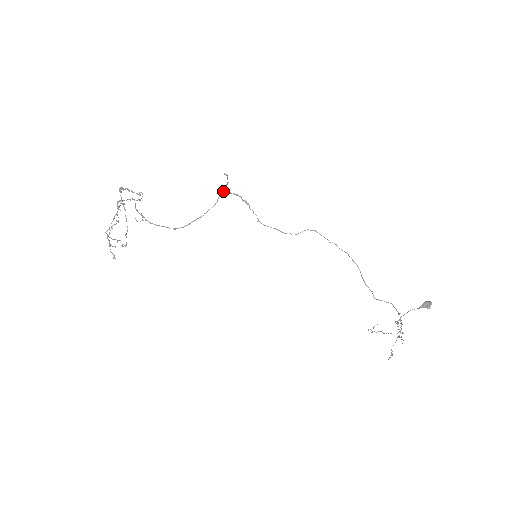
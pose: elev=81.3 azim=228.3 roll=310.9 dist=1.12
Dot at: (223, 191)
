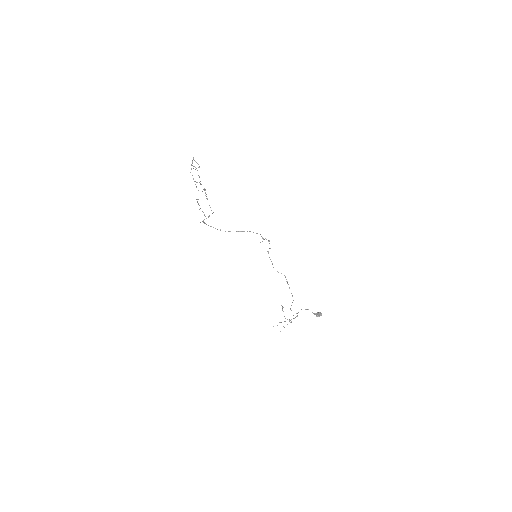
Dot at: (260, 234)
